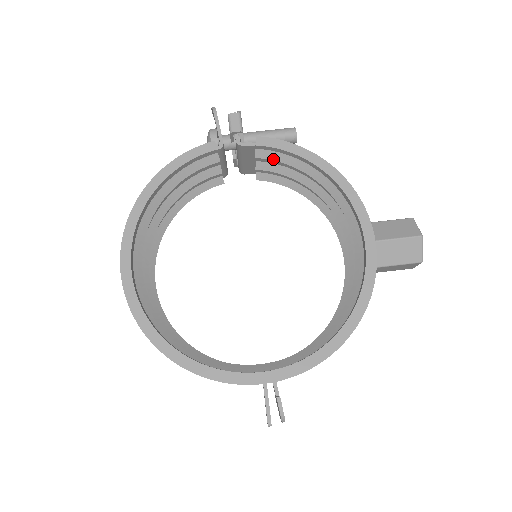
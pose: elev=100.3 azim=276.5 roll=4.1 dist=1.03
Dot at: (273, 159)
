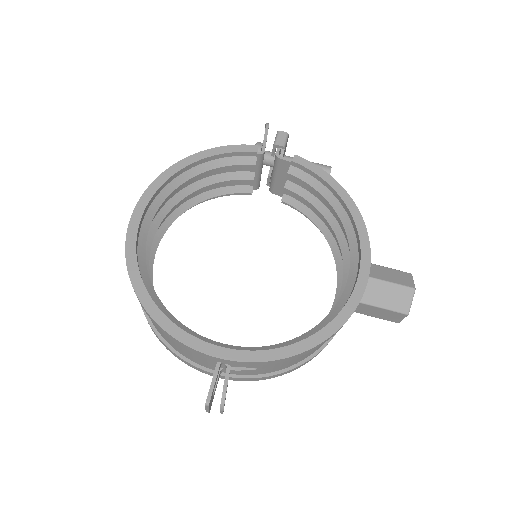
Dot at: (302, 179)
